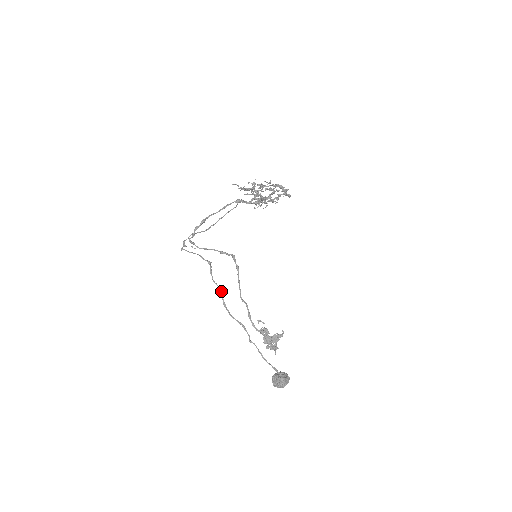
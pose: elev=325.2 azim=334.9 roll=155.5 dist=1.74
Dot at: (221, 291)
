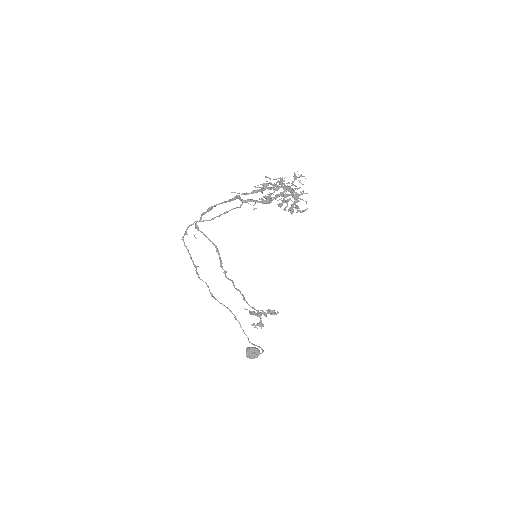
Dot at: occluded
